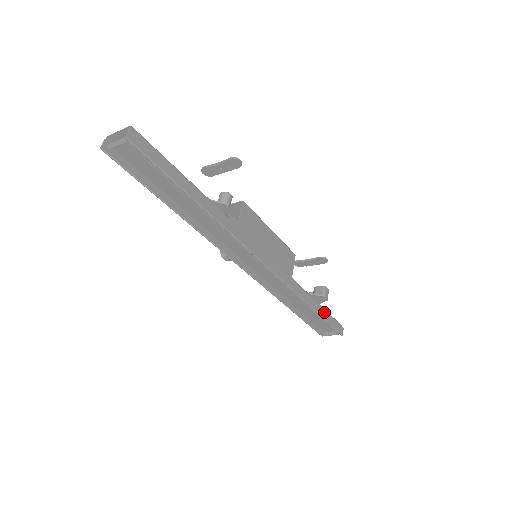
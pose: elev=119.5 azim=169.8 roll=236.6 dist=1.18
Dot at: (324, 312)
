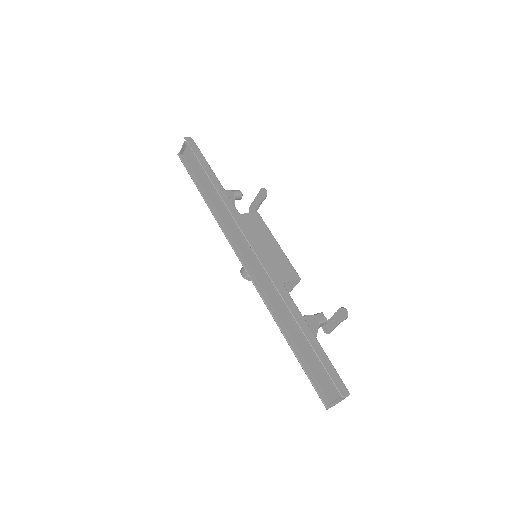
Dot at: (318, 346)
